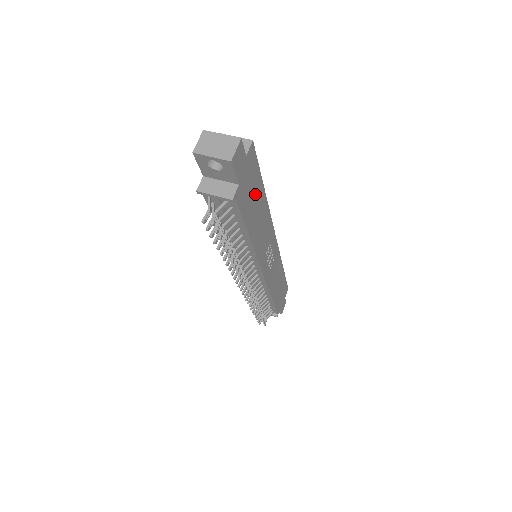
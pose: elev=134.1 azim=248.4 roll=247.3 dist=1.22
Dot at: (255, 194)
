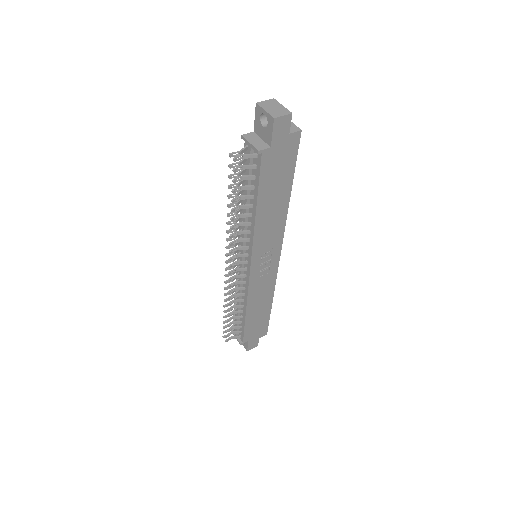
Dot at: (281, 179)
